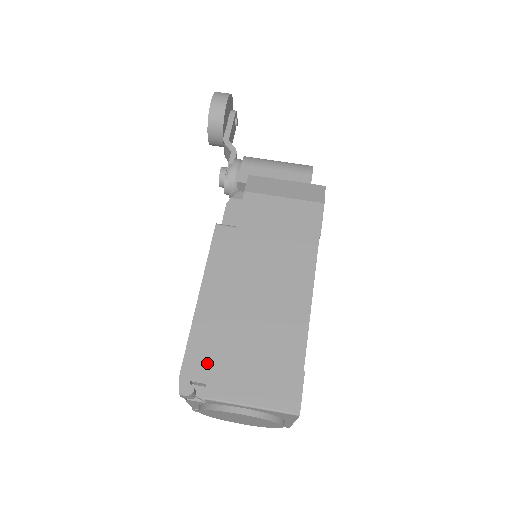
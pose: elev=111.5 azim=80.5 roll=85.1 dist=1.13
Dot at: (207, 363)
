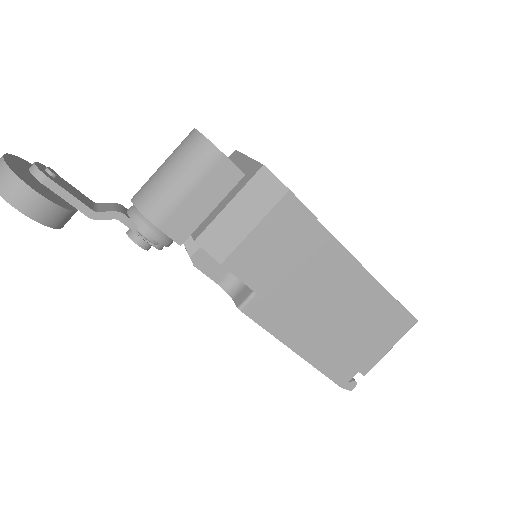
Dot at: (346, 366)
